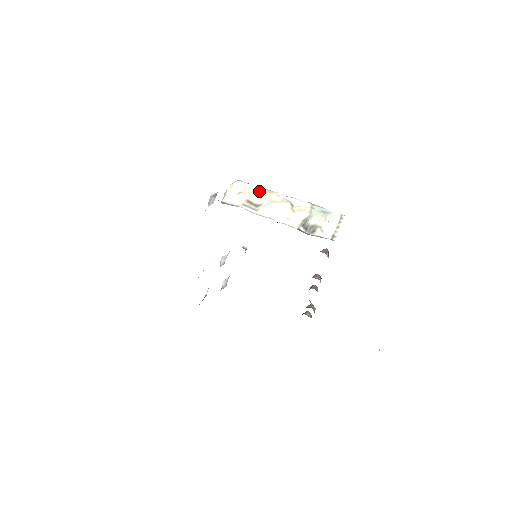
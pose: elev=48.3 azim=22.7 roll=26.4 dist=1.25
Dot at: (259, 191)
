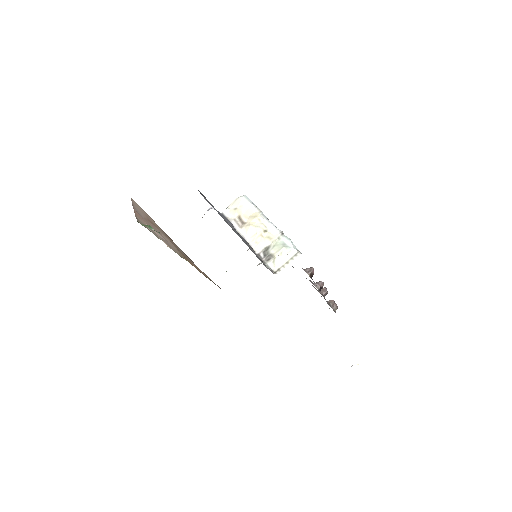
Dot at: (251, 210)
